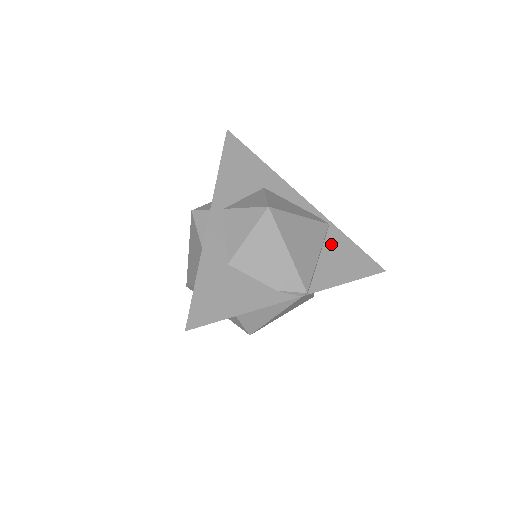
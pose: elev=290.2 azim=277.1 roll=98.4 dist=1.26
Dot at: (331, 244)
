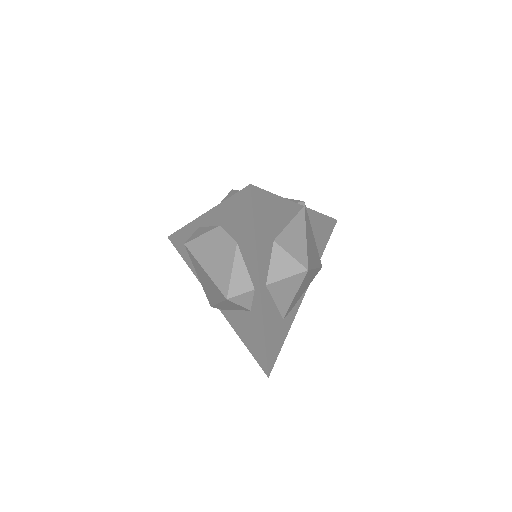
Dot at: occluded
